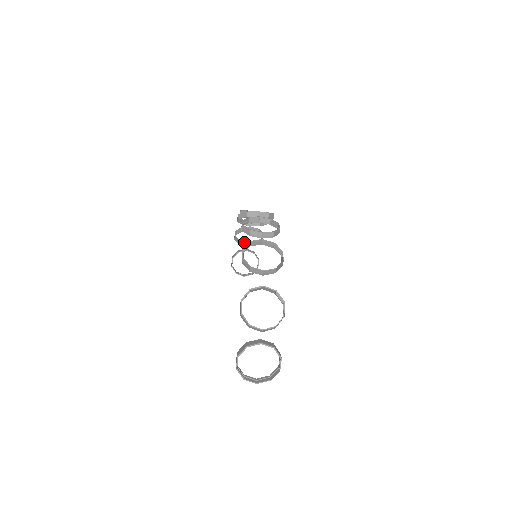
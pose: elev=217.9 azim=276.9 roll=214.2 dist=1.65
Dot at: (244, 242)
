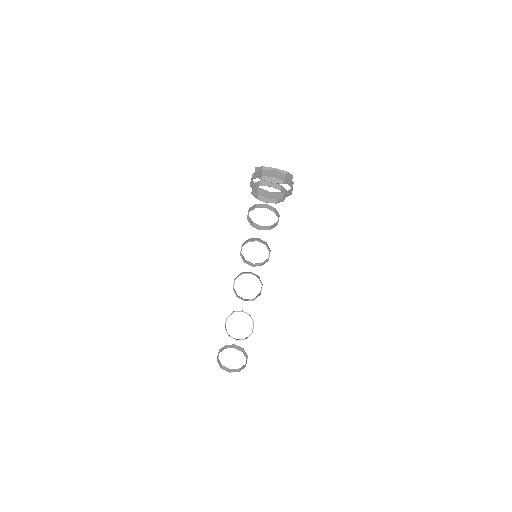
Dot at: (233, 338)
